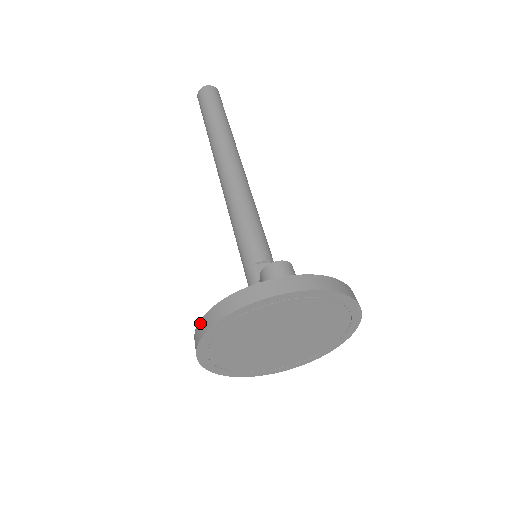
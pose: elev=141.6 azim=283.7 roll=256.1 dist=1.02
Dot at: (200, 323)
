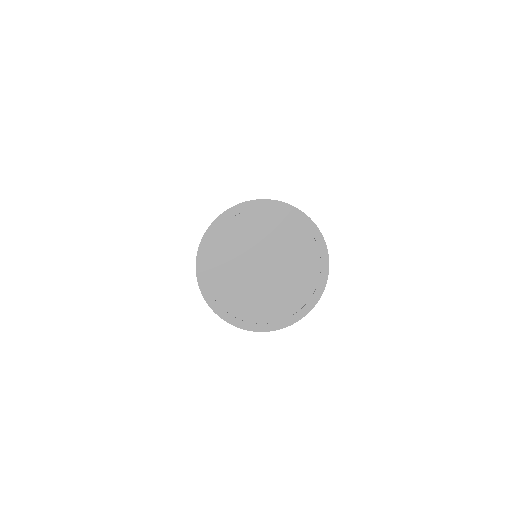
Dot at: occluded
